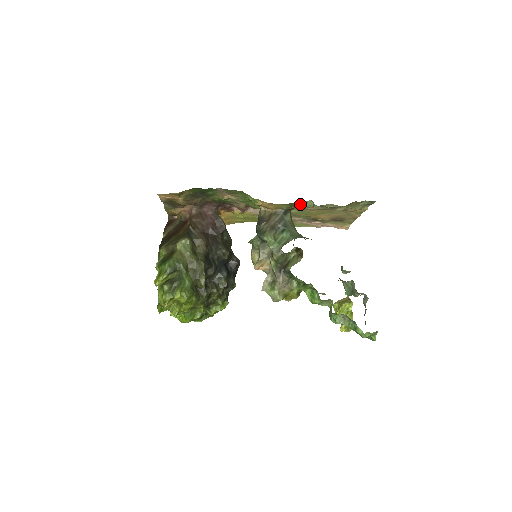
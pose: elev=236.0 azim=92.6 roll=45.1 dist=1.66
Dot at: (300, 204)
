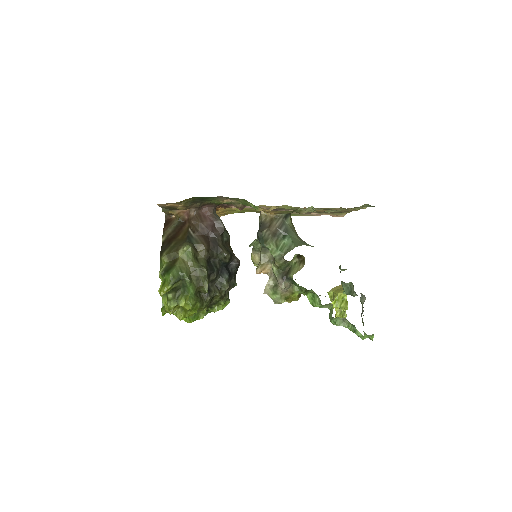
Dot at: (301, 210)
